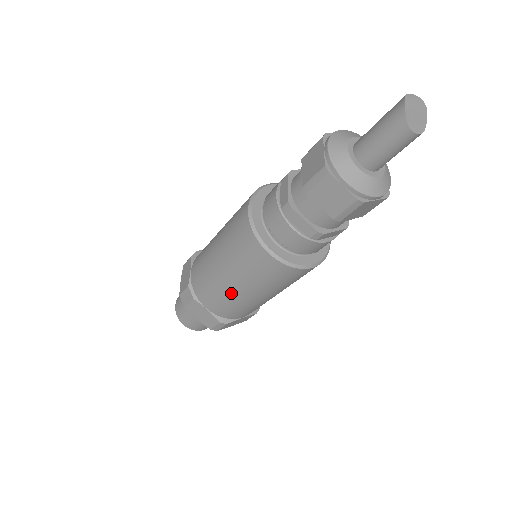
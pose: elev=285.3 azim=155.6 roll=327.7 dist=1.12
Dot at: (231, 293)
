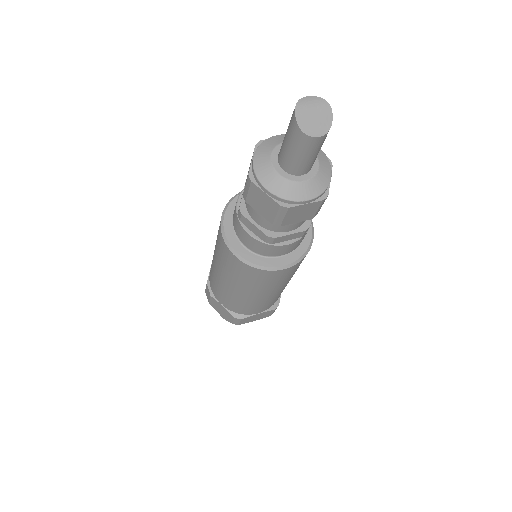
Dot at: (230, 291)
